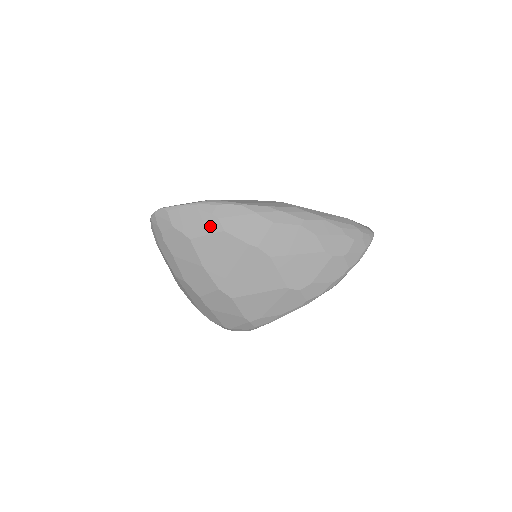
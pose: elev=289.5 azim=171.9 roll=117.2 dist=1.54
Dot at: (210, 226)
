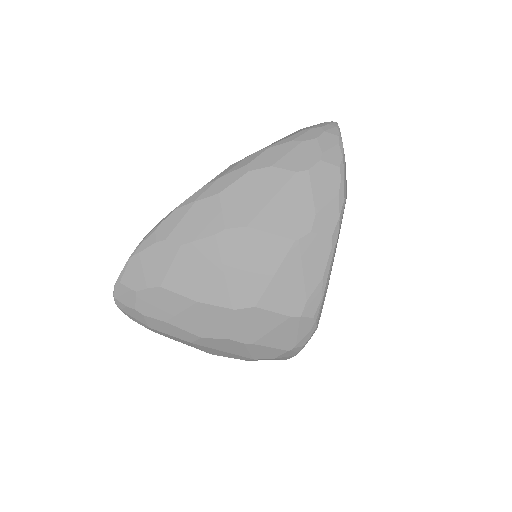
Dot at: (165, 255)
